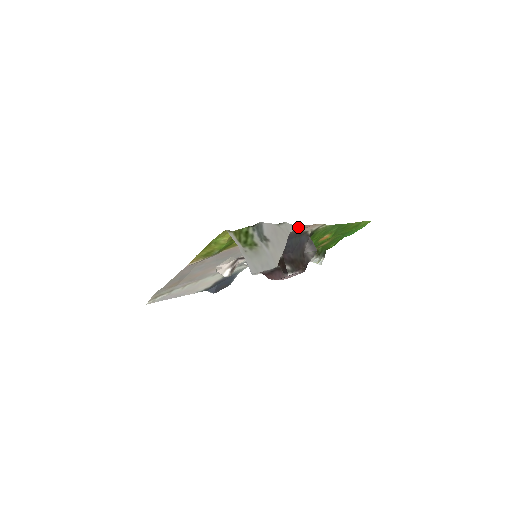
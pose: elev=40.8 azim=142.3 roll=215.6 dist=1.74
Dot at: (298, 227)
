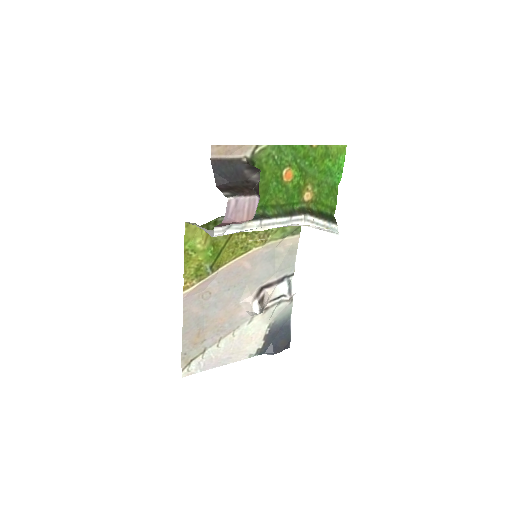
Dot at: (214, 149)
